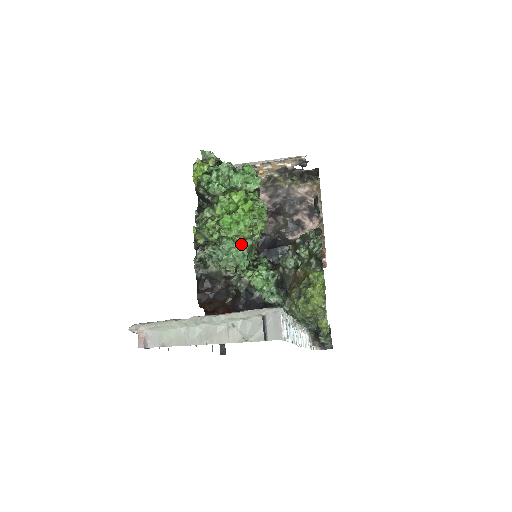
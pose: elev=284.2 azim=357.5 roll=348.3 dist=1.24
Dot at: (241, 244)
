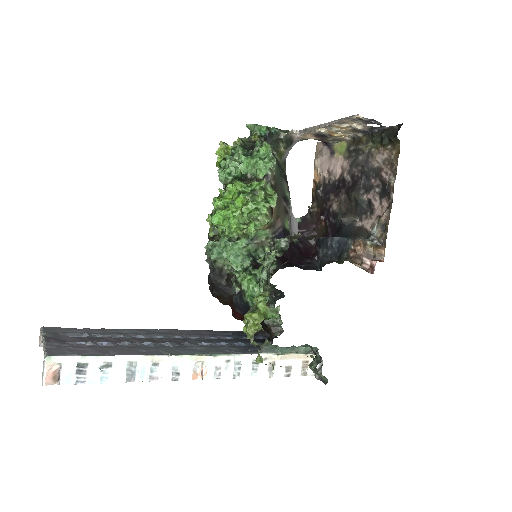
Dot at: (230, 244)
